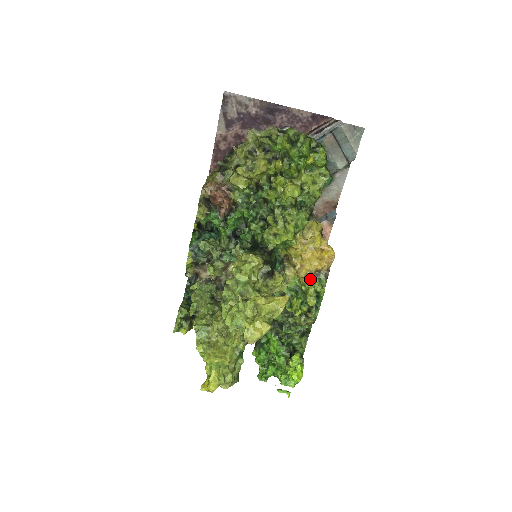
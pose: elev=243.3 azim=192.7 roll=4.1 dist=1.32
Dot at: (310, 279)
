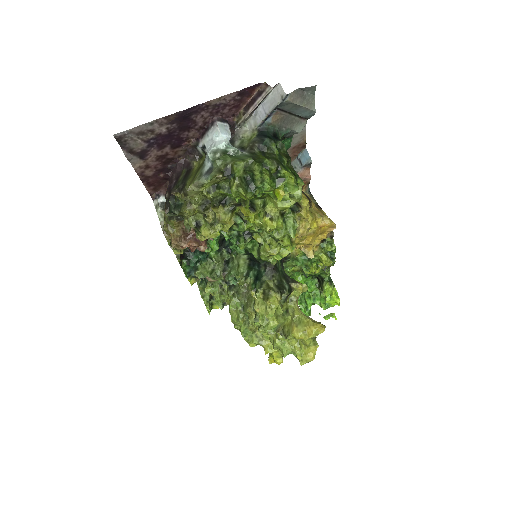
Dot at: (319, 250)
